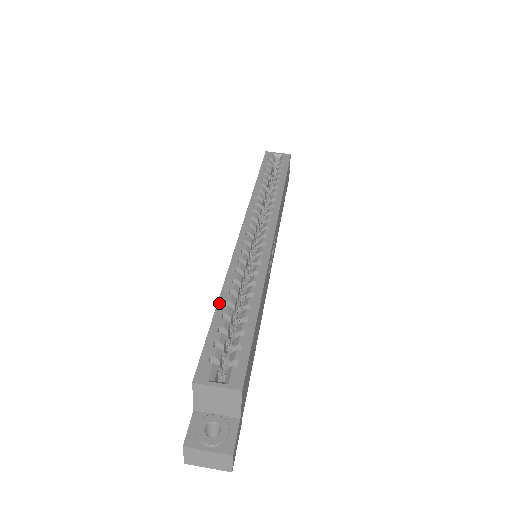
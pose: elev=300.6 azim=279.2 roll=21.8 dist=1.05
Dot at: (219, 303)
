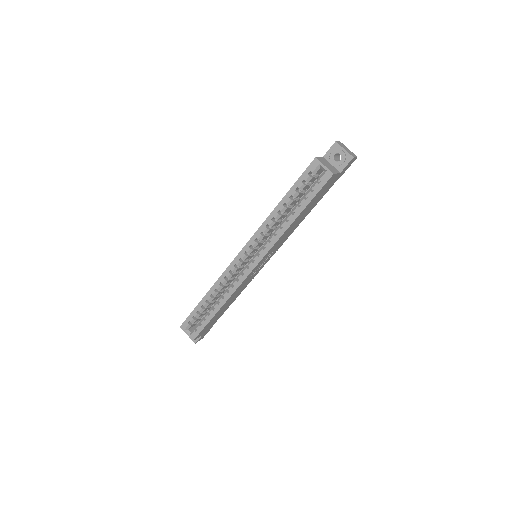
Dot at: (203, 299)
